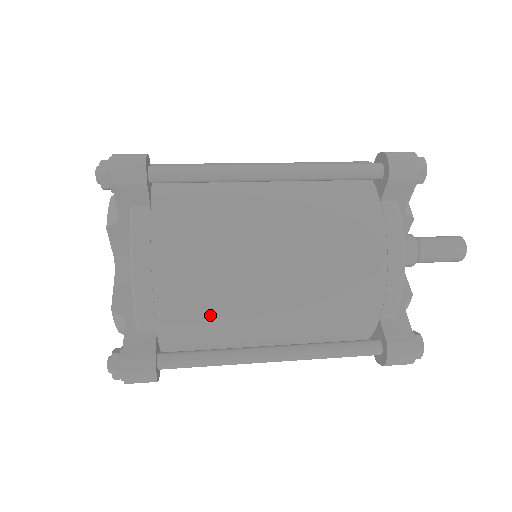
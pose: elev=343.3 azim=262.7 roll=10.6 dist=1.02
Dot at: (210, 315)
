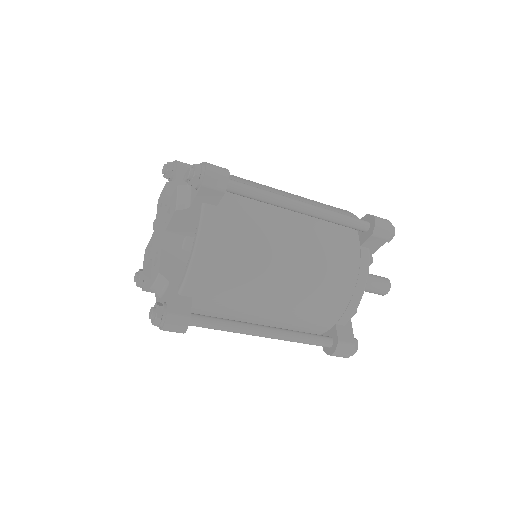
Dot at: (234, 295)
